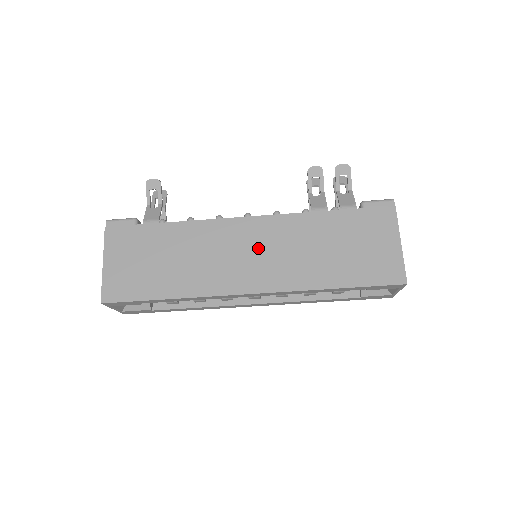
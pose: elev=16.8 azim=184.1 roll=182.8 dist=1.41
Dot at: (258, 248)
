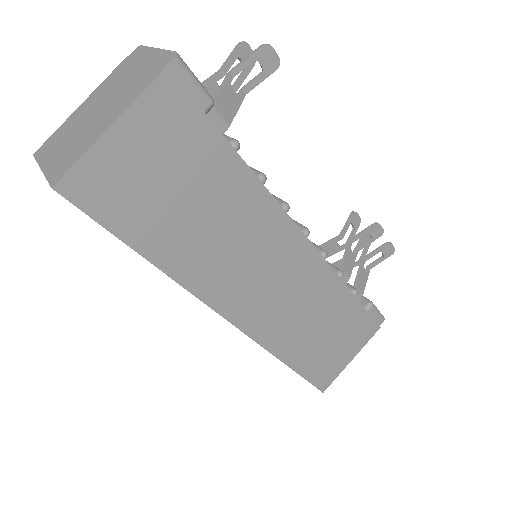
Dot at: (281, 280)
